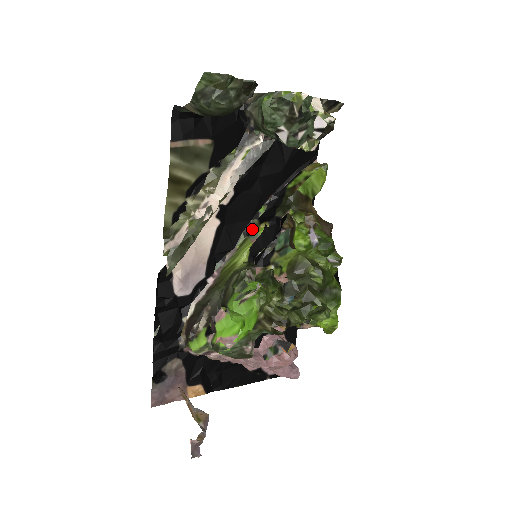
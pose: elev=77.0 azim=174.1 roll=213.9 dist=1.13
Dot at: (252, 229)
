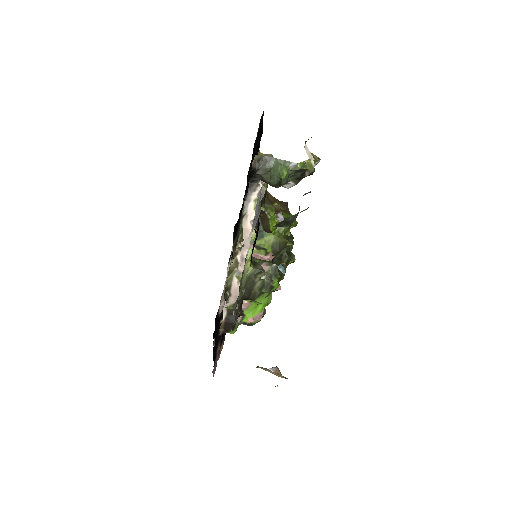
Dot at: occluded
